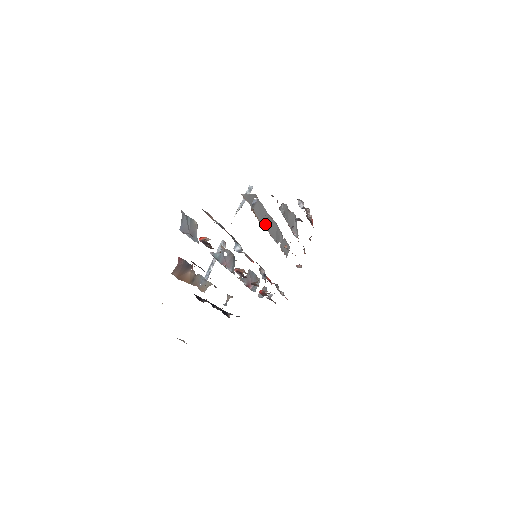
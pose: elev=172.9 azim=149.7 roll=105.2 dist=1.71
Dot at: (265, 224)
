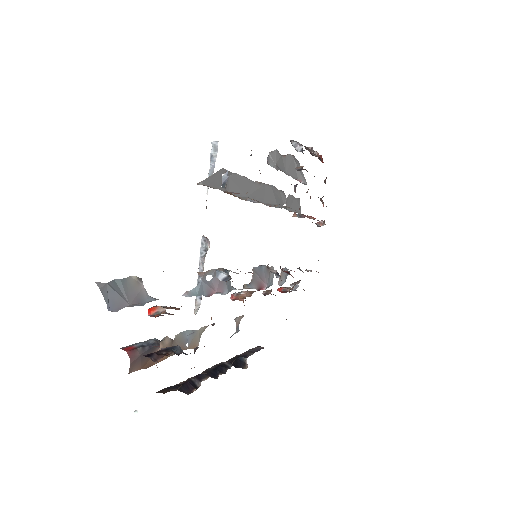
Dot at: (254, 198)
